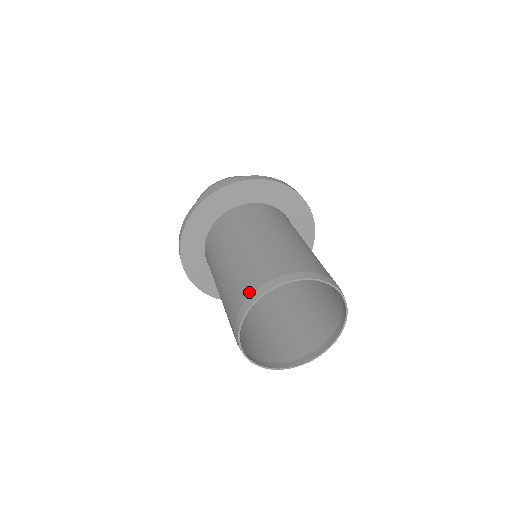
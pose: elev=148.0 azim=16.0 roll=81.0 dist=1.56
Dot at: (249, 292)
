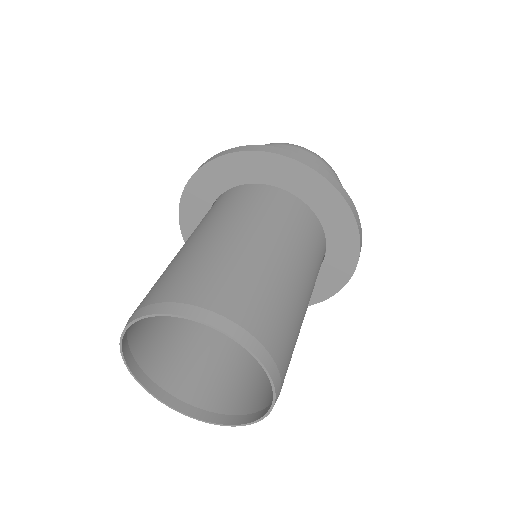
Dot at: (135, 310)
